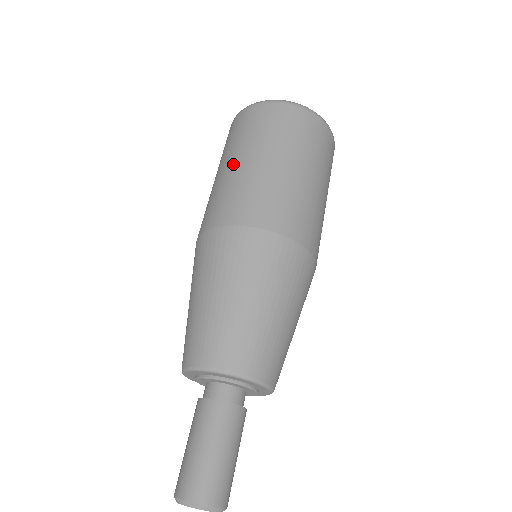
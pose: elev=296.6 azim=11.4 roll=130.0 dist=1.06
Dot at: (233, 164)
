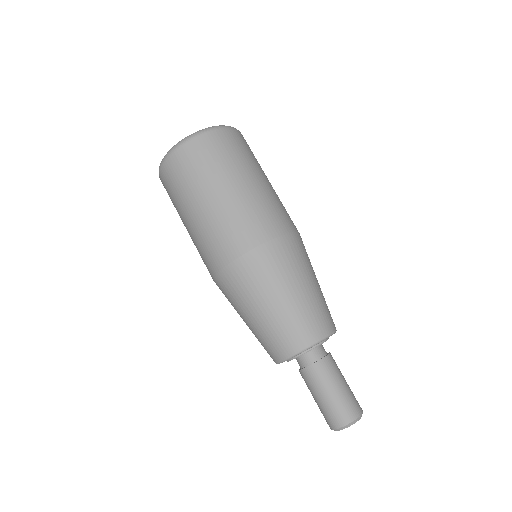
Dot at: (188, 223)
